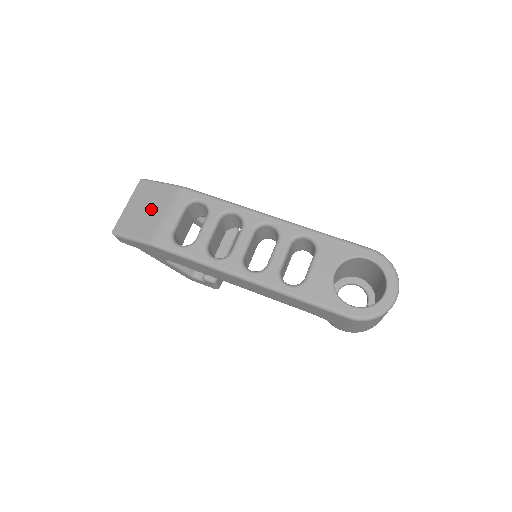
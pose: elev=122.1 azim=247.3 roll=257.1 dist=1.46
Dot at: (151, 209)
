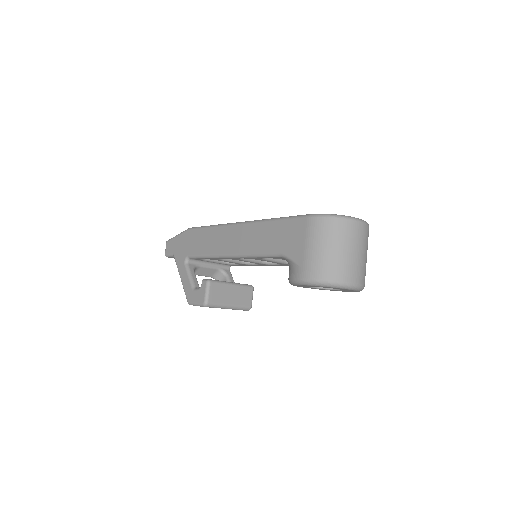
Dot at: occluded
